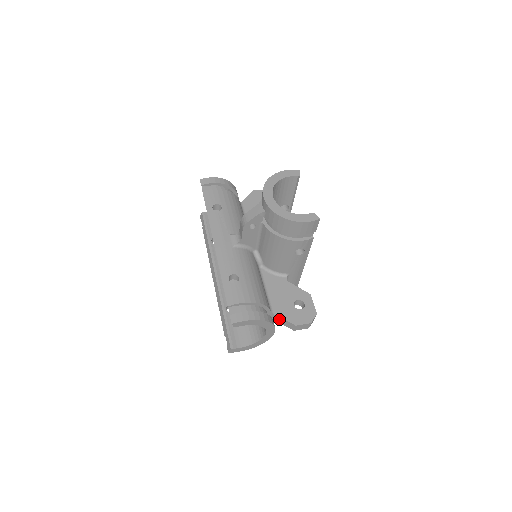
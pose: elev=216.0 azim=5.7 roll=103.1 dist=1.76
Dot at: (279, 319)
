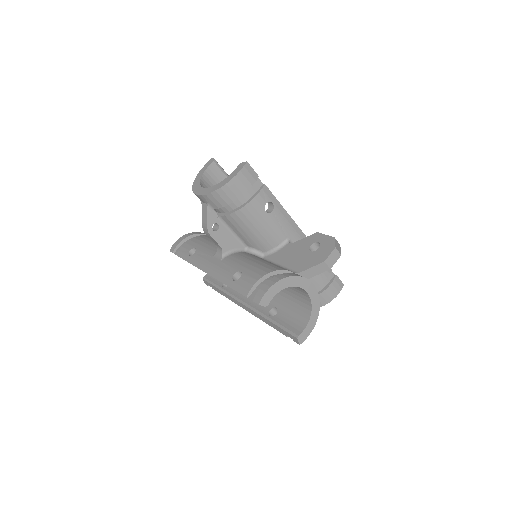
Dot at: (308, 273)
